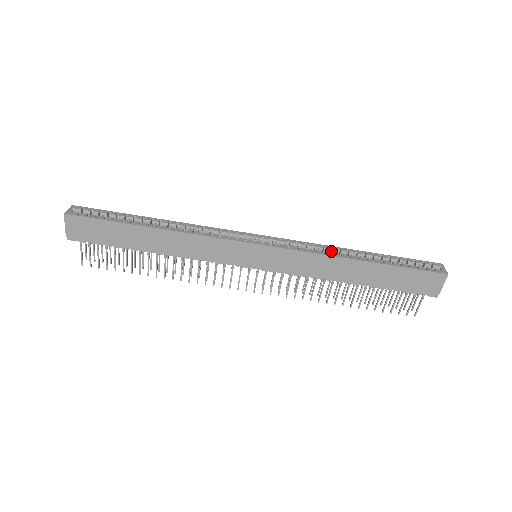
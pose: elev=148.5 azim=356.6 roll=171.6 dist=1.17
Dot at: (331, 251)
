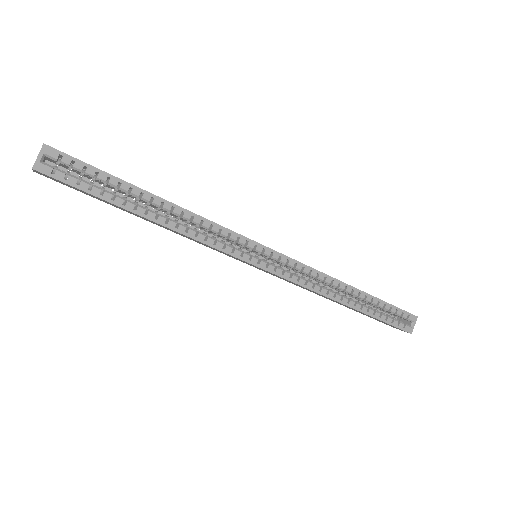
Dot at: (331, 282)
